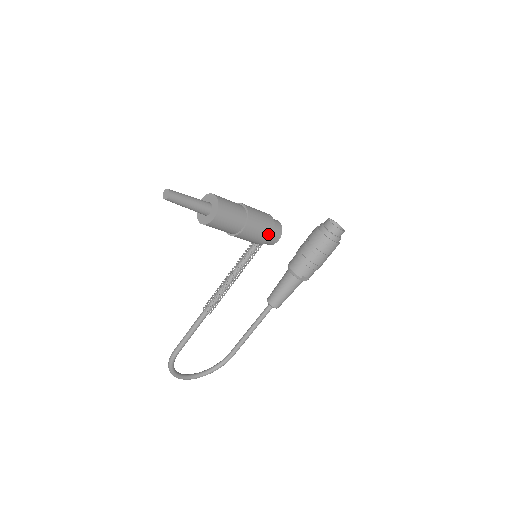
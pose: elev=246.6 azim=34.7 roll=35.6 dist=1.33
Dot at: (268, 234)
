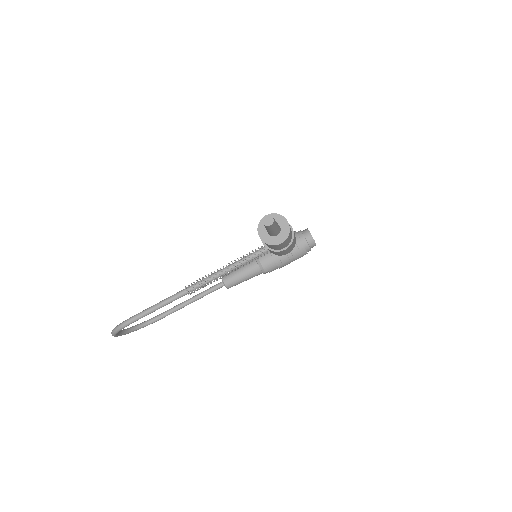
Dot at: (290, 251)
